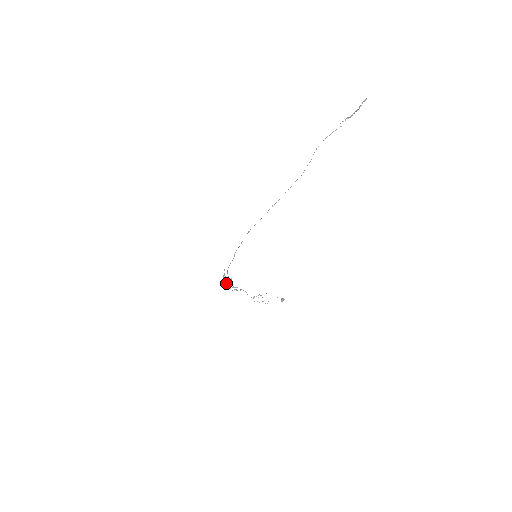
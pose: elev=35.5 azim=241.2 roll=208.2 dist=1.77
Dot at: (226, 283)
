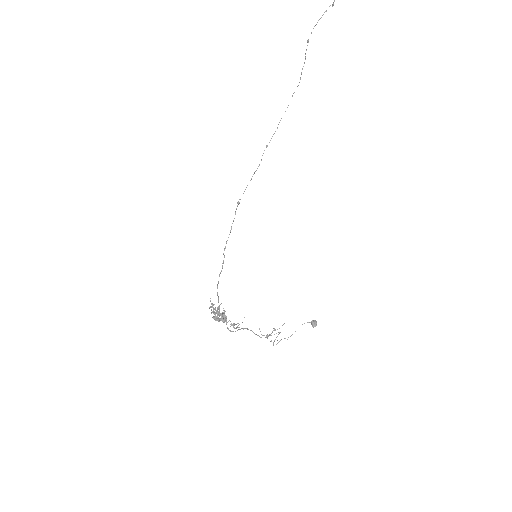
Dot at: (219, 319)
